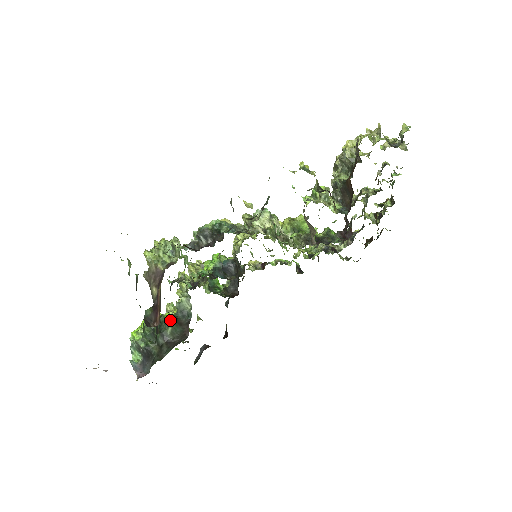
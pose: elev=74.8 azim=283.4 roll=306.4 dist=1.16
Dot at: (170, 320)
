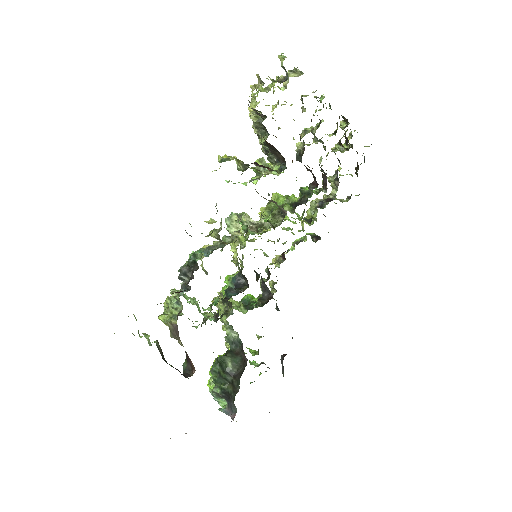
Dot at: (225, 356)
